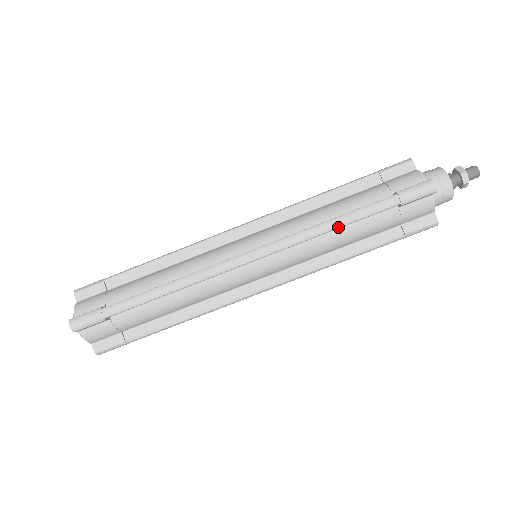
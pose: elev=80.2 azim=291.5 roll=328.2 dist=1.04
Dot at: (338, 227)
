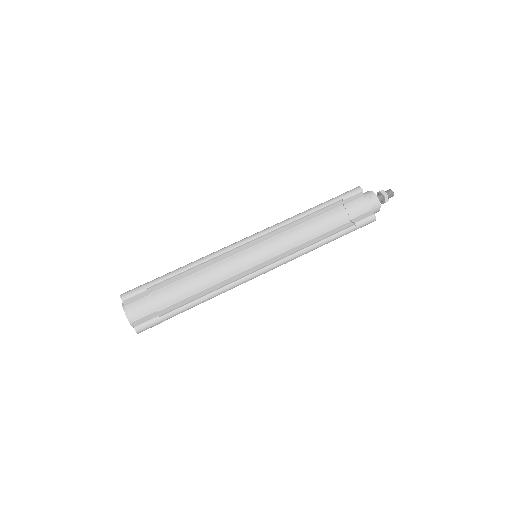
Dot at: (305, 215)
